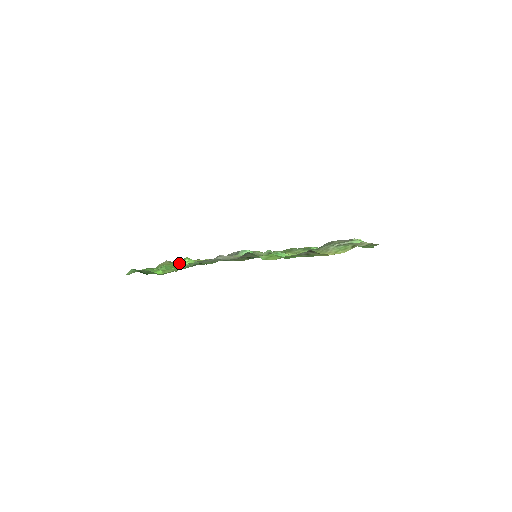
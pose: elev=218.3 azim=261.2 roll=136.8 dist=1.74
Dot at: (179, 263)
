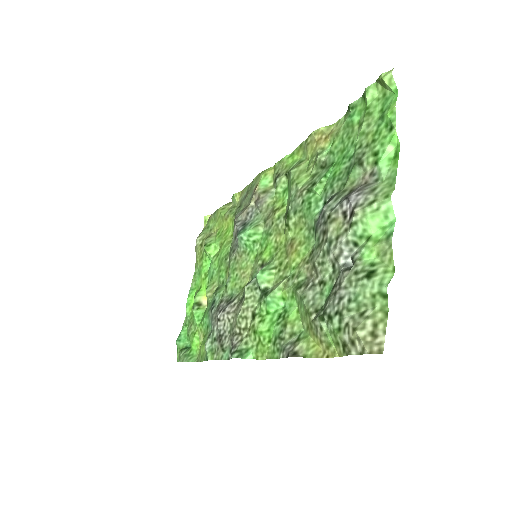
Dot at: (205, 257)
